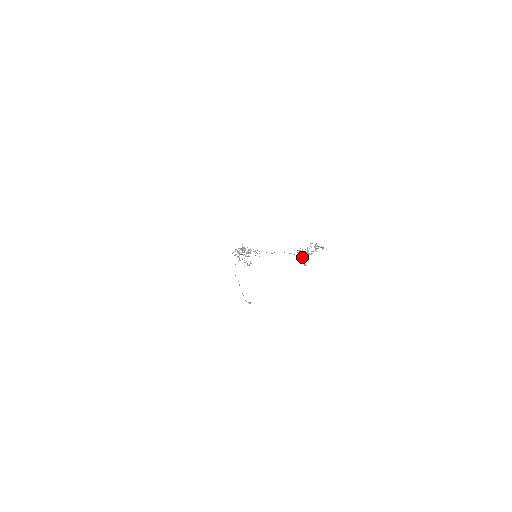
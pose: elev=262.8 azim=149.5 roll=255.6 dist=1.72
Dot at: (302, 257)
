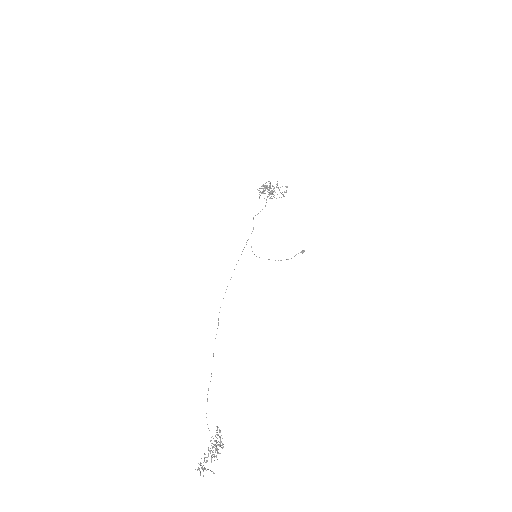
Dot at: (205, 469)
